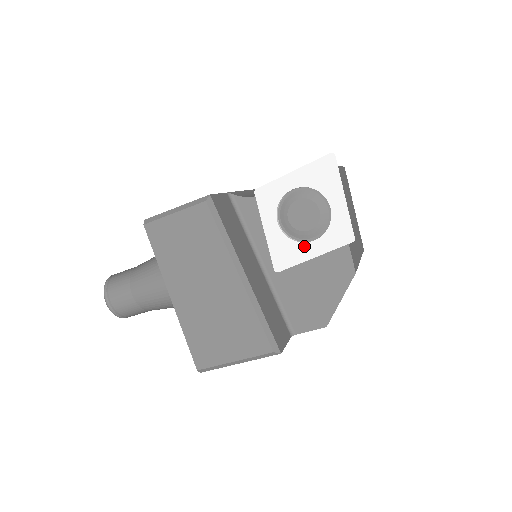
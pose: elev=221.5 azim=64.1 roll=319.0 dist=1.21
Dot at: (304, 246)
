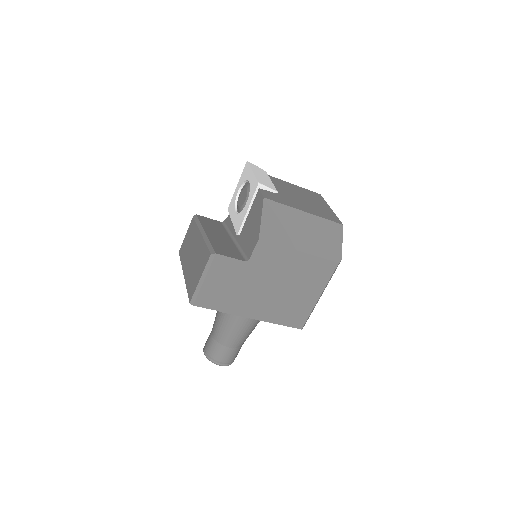
Dot at: (244, 209)
